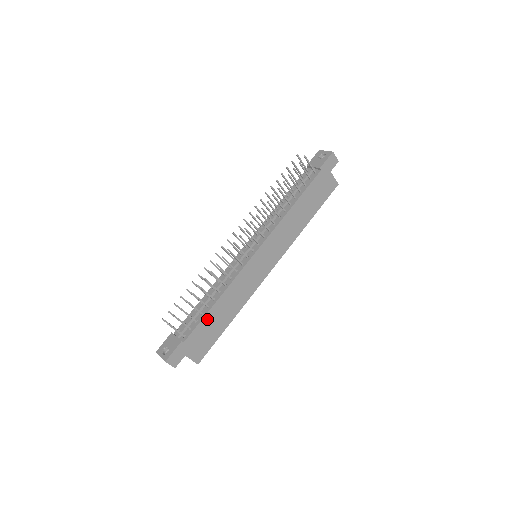
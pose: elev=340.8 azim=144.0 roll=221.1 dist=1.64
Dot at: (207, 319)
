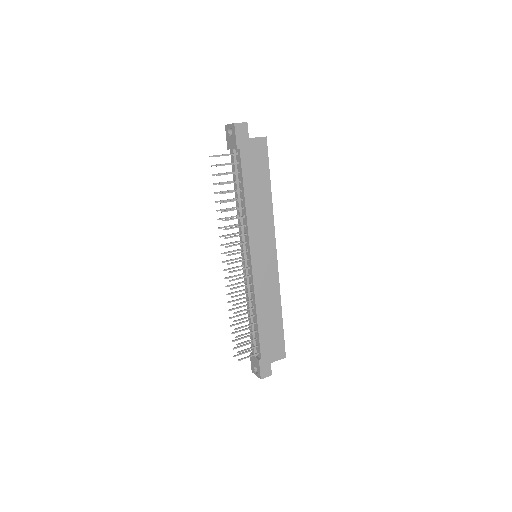
Dot at: (262, 332)
